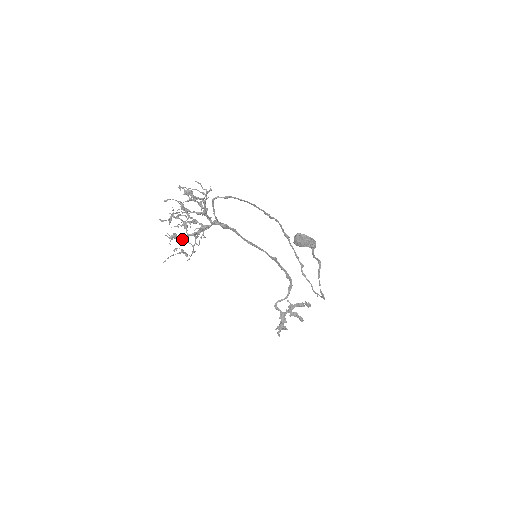
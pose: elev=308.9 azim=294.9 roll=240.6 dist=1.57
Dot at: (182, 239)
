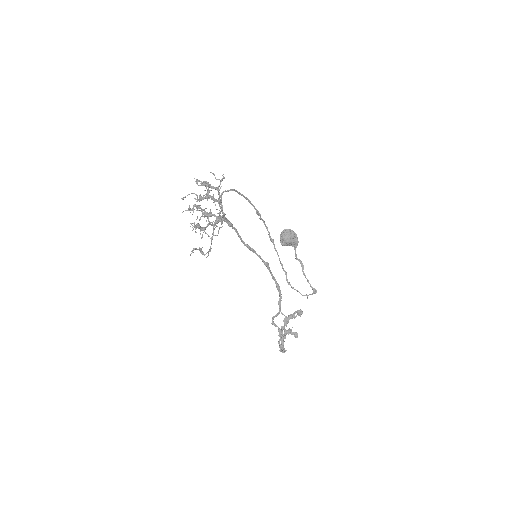
Dot at: (205, 227)
